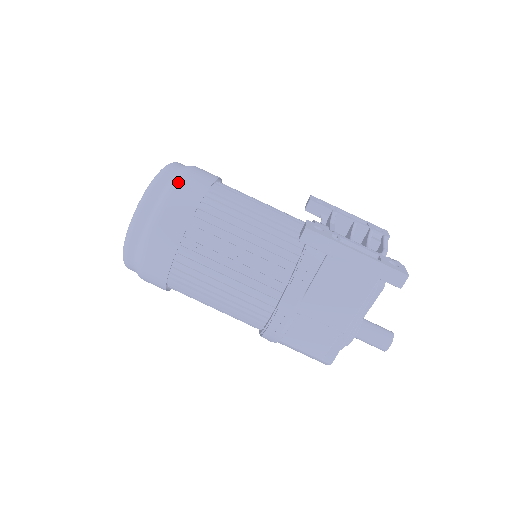
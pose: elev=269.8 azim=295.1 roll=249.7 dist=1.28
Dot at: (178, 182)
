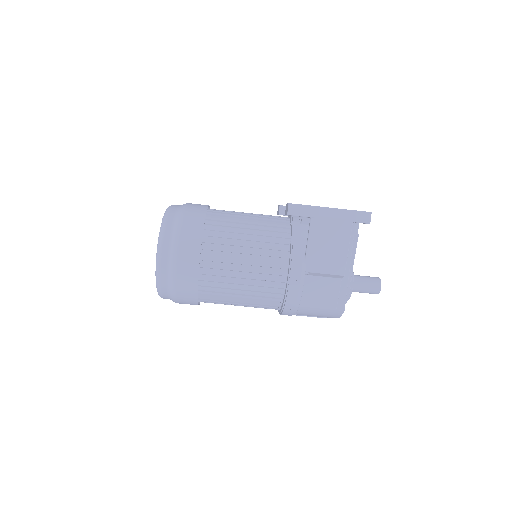
Dot at: (183, 211)
